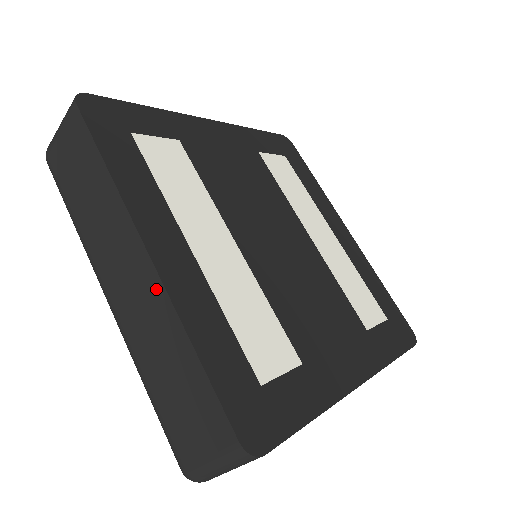
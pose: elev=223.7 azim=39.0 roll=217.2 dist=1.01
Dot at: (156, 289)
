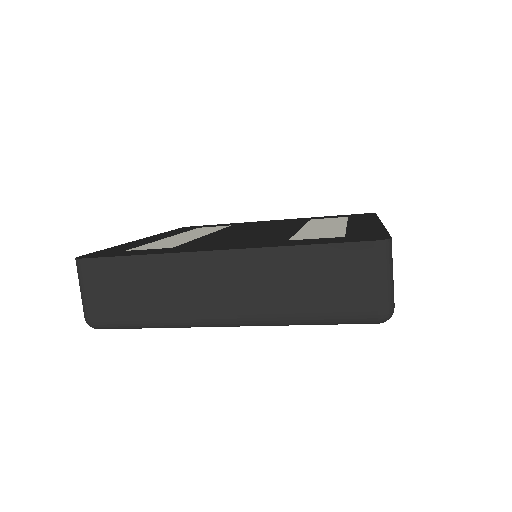
Dot at: occluded
